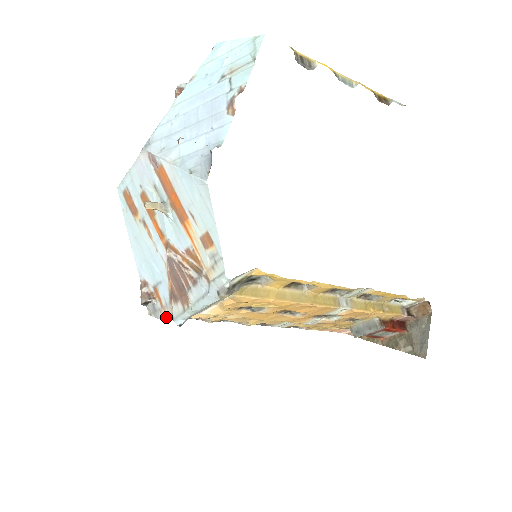
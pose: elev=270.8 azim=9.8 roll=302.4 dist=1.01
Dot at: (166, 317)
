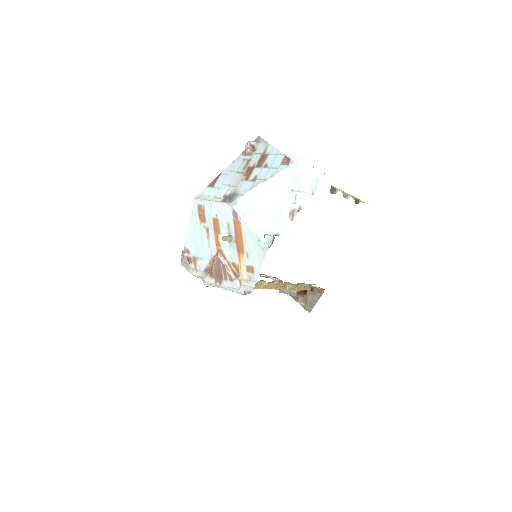
Dot at: (196, 275)
